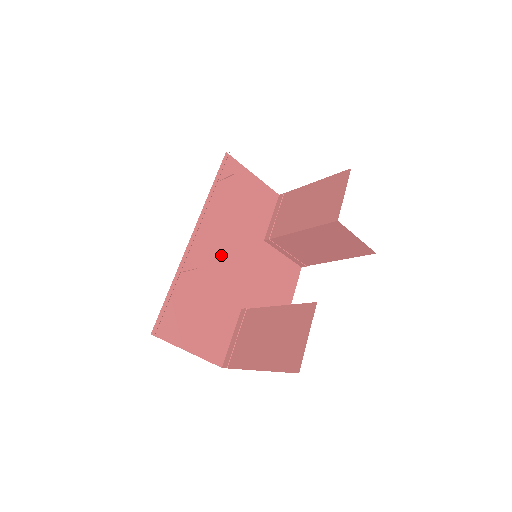
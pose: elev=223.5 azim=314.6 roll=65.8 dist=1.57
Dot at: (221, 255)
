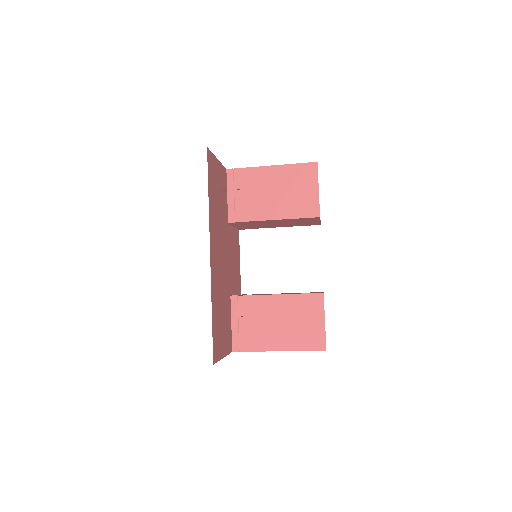
Dot at: (220, 259)
